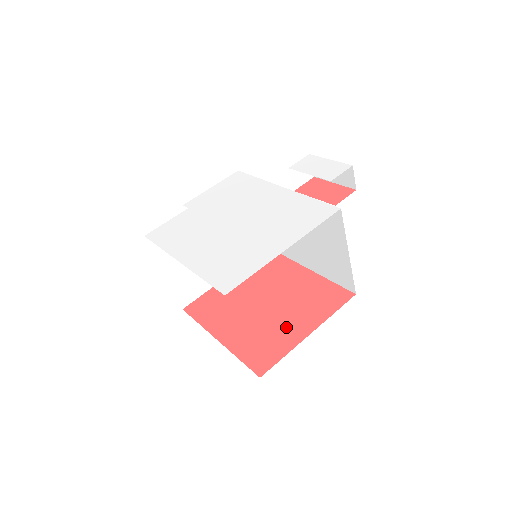
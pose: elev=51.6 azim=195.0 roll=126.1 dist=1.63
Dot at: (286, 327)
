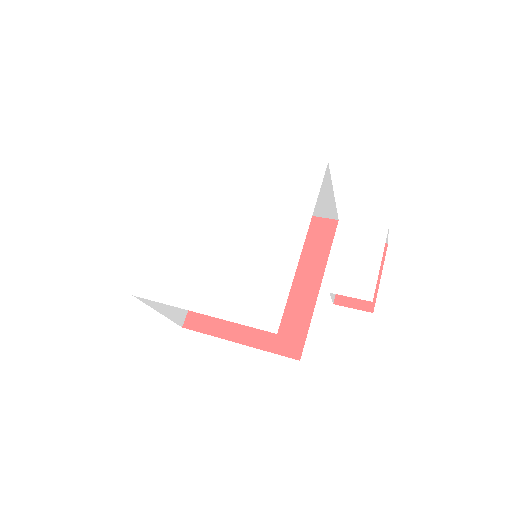
Dot at: occluded
